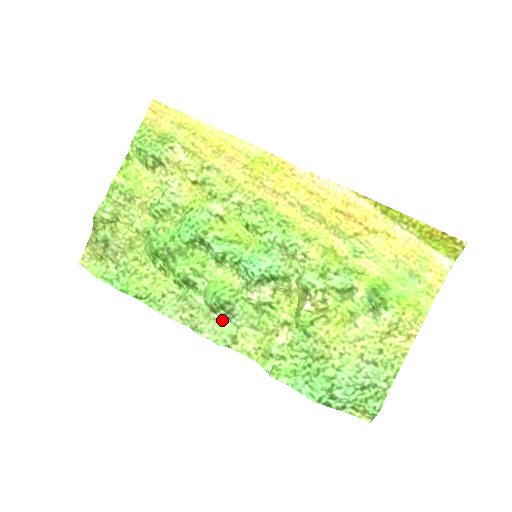
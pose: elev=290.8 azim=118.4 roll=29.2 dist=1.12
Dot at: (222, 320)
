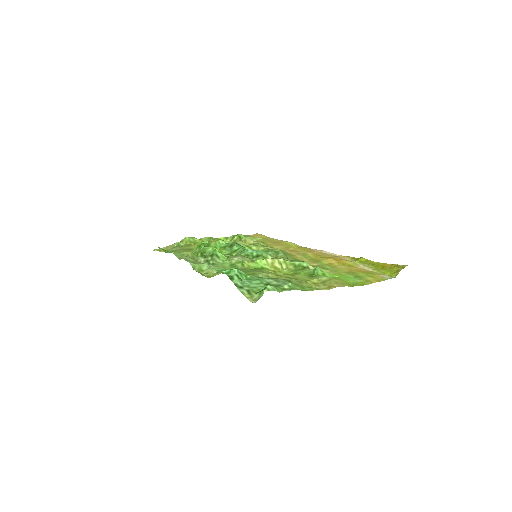
Dot at: (204, 263)
